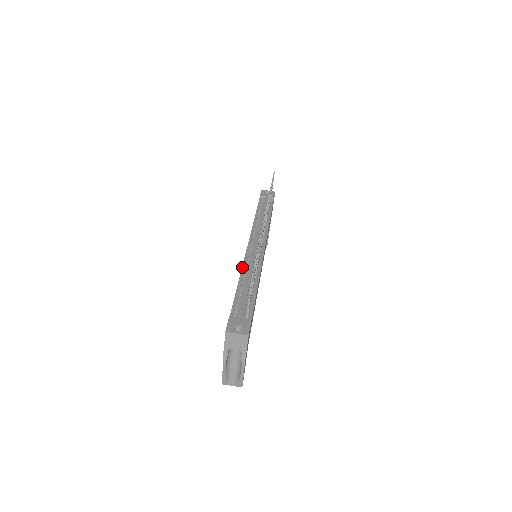
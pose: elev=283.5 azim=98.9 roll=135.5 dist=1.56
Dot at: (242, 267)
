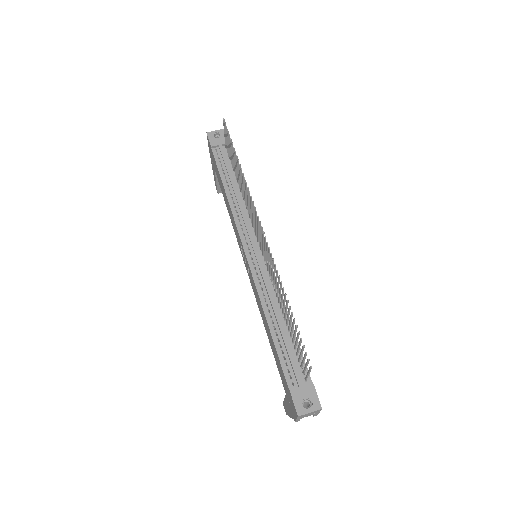
Dot at: (259, 297)
